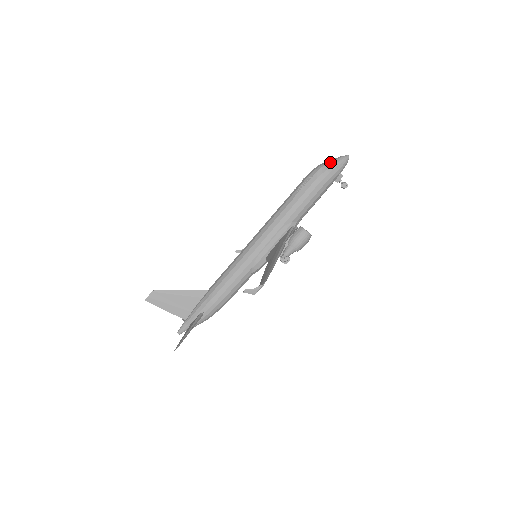
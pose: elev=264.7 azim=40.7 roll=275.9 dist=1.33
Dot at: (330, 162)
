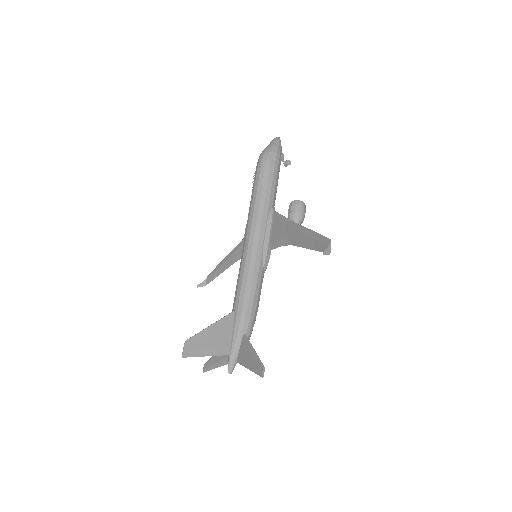
Dot at: (270, 146)
